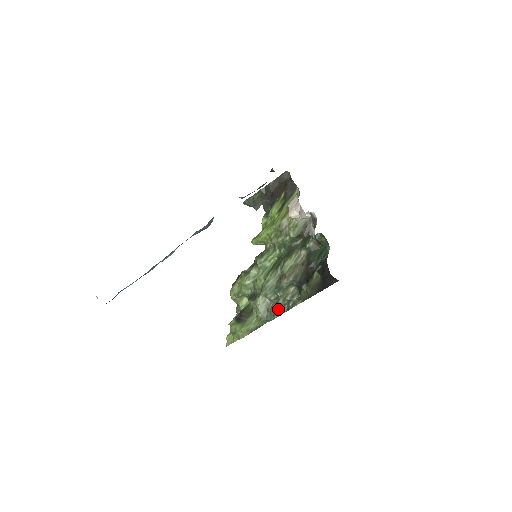
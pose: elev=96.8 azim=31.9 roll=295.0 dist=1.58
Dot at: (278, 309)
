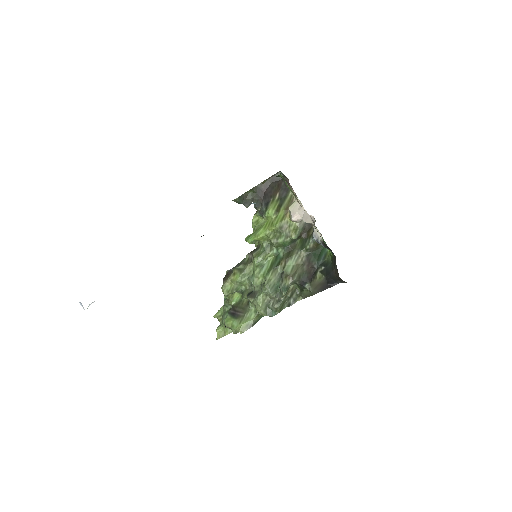
Dot at: (280, 306)
